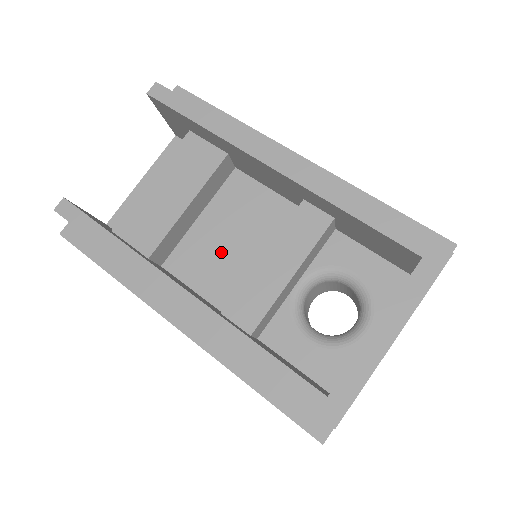
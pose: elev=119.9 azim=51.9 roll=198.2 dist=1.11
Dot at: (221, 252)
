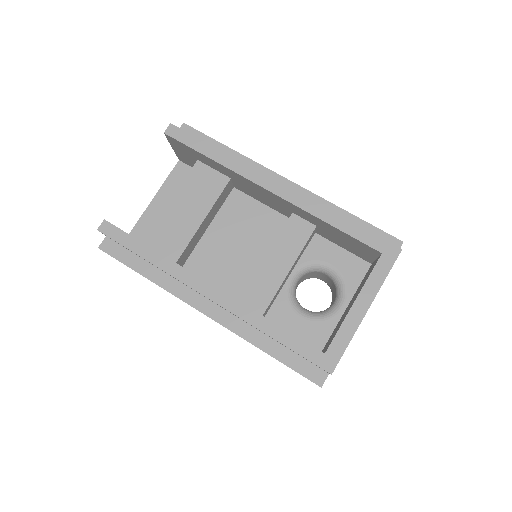
Dot at: (229, 255)
